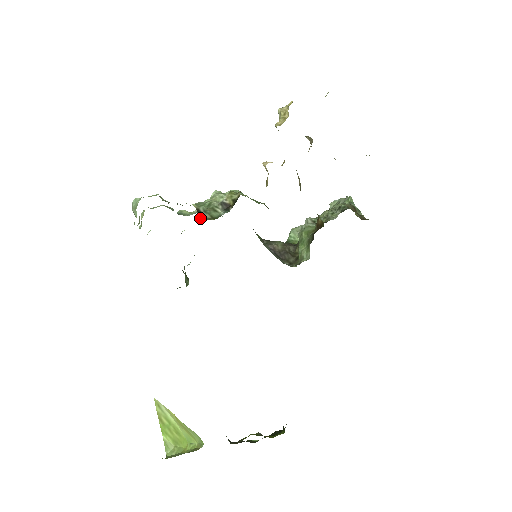
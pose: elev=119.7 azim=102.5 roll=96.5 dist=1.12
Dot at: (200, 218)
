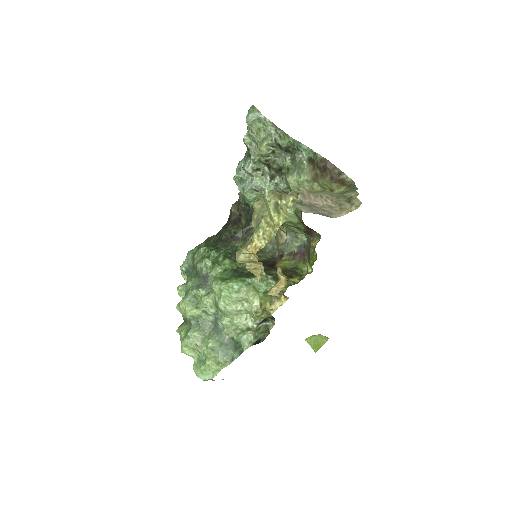
Dot at: occluded
